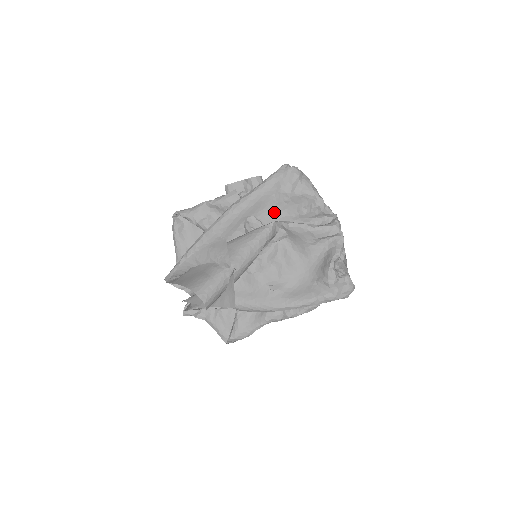
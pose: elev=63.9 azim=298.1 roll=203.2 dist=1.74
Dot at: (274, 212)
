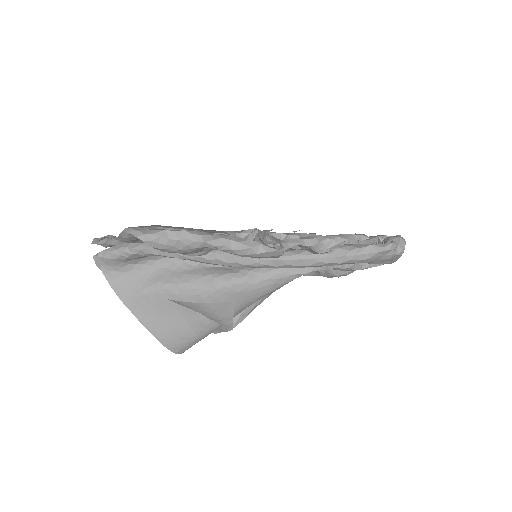
Dot at: occluded
